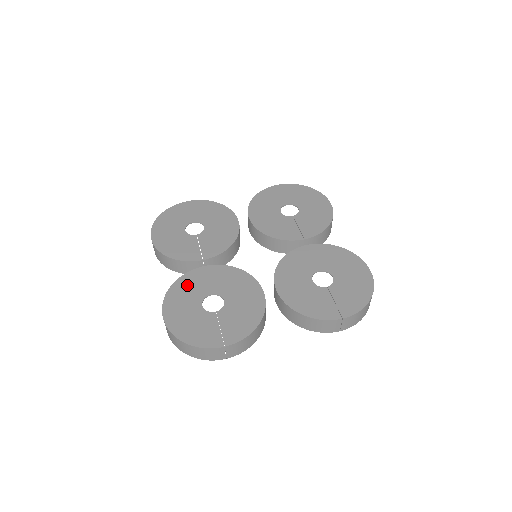
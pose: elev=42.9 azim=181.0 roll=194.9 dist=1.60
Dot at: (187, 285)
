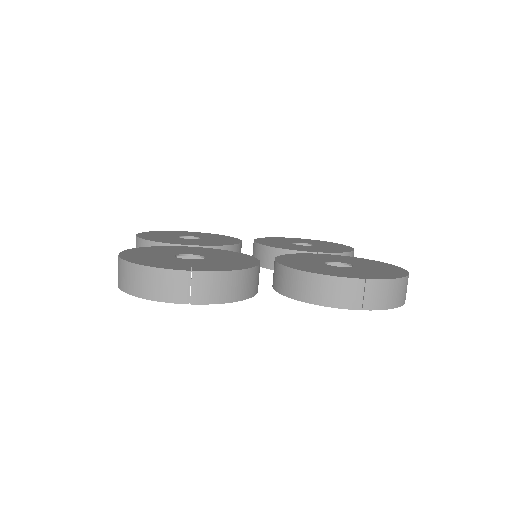
Dot at: (162, 249)
